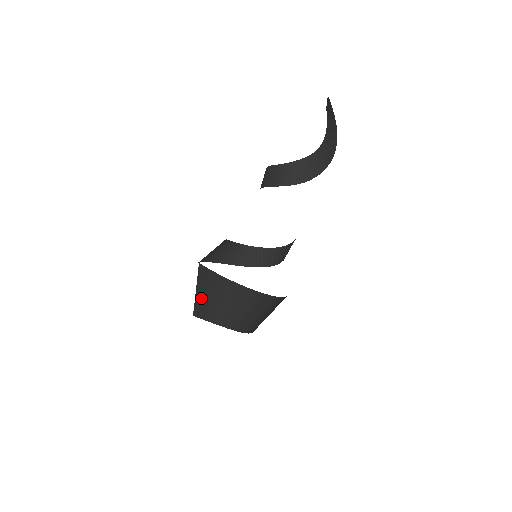
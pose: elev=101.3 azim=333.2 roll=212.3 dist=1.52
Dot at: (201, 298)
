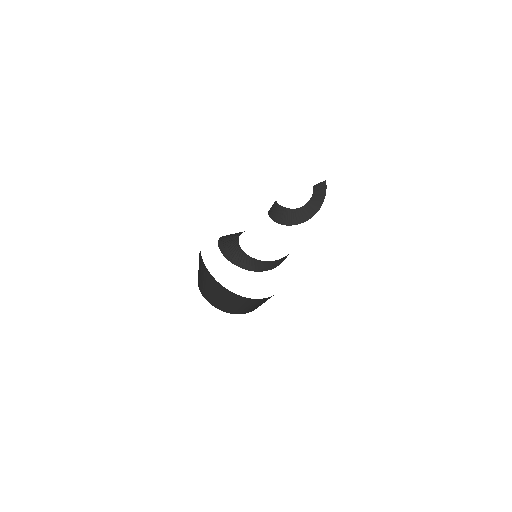
Dot at: occluded
